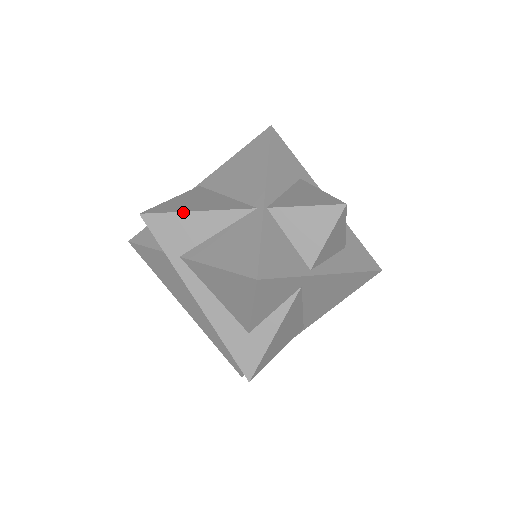
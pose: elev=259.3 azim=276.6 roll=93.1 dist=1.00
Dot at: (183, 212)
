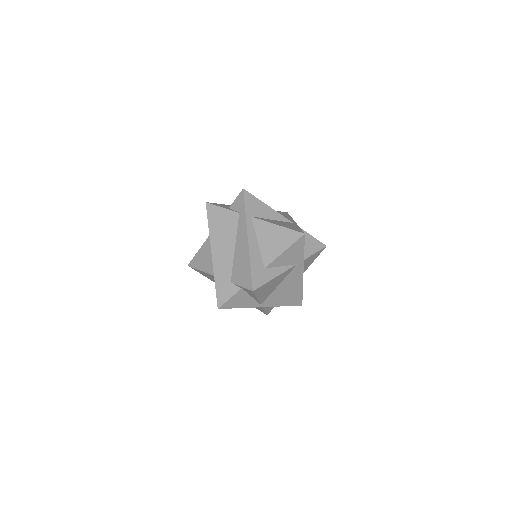
Dot at: (263, 202)
